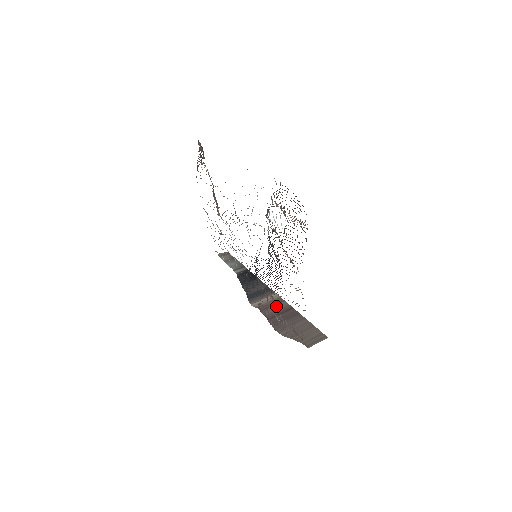
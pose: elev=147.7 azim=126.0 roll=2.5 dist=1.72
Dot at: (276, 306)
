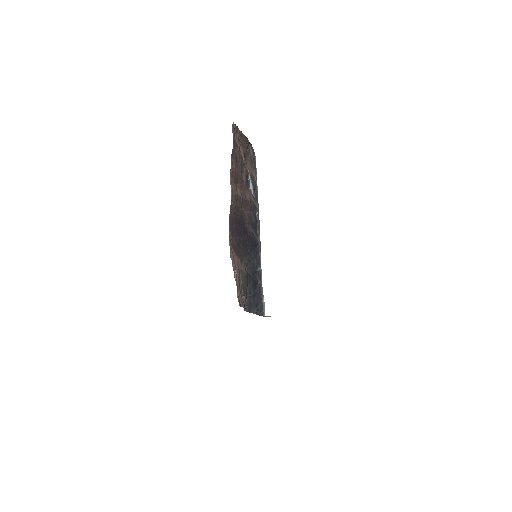
Dot at: (231, 257)
